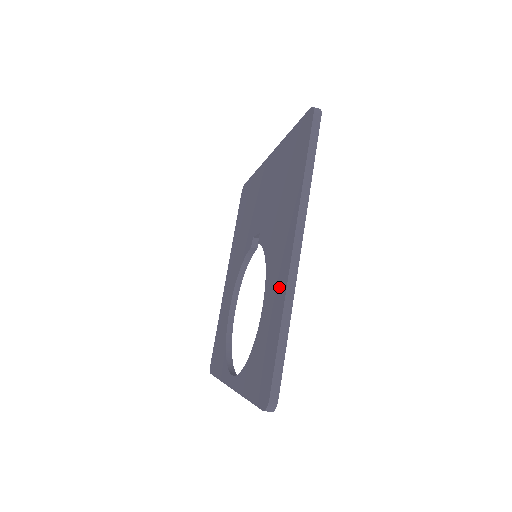
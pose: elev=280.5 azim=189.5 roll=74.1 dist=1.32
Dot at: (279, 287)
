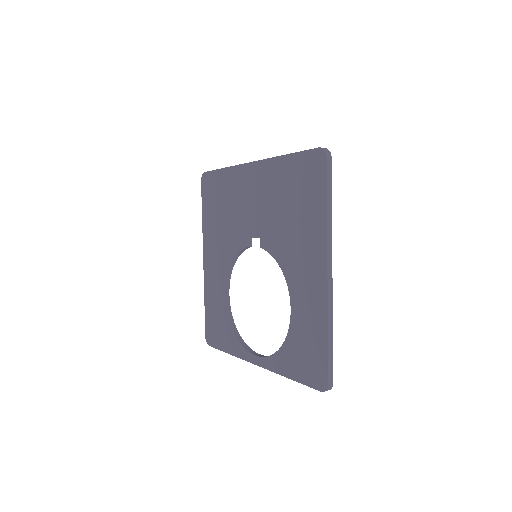
Dot at: (315, 300)
